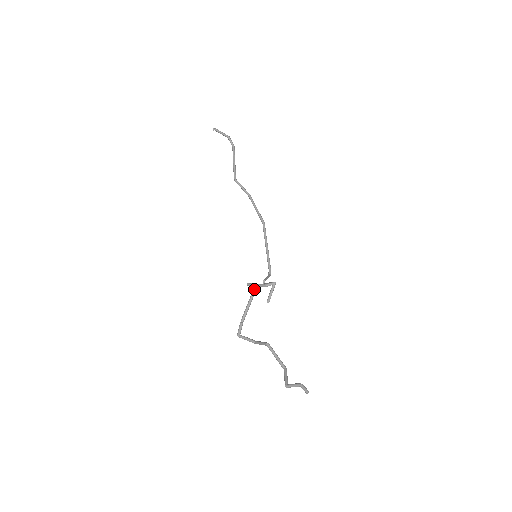
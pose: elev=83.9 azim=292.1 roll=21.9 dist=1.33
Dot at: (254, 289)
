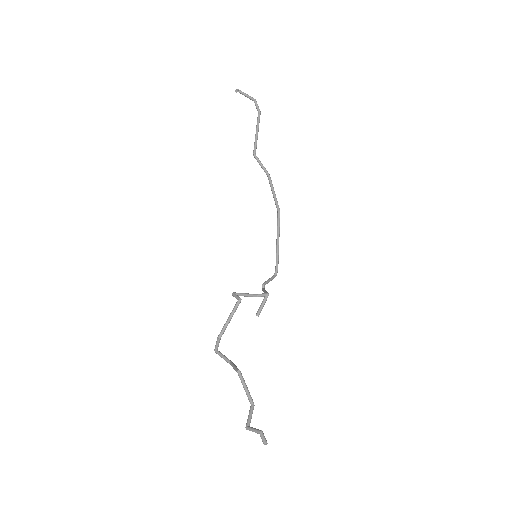
Dot at: (237, 303)
